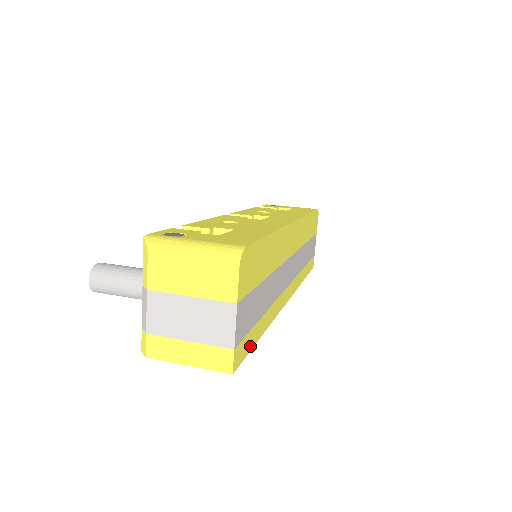
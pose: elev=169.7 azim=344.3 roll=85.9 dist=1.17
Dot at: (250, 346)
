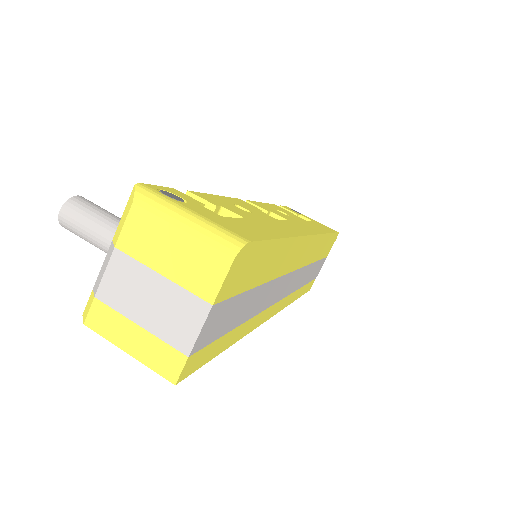
Dot at: (210, 357)
